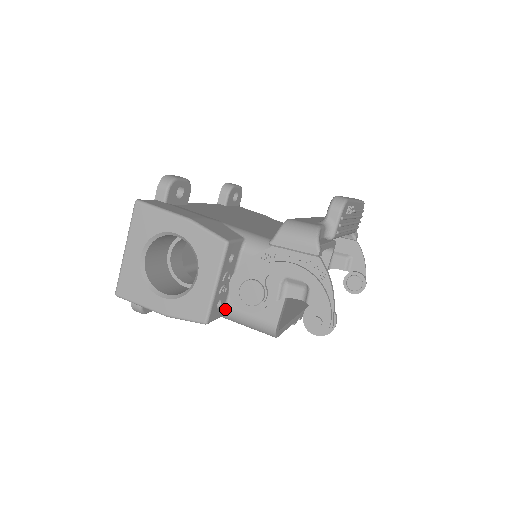
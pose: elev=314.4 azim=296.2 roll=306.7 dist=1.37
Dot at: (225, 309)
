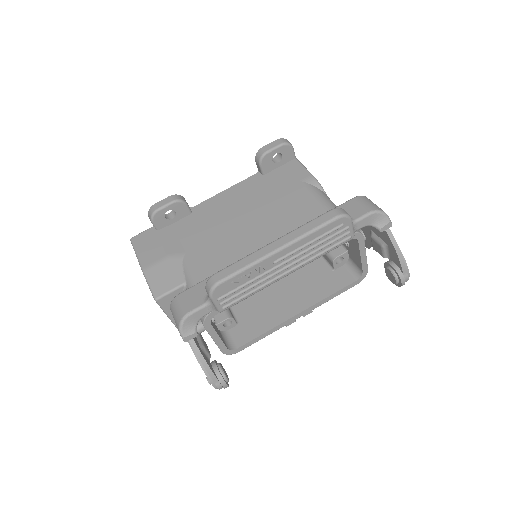
Dot at: occluded
